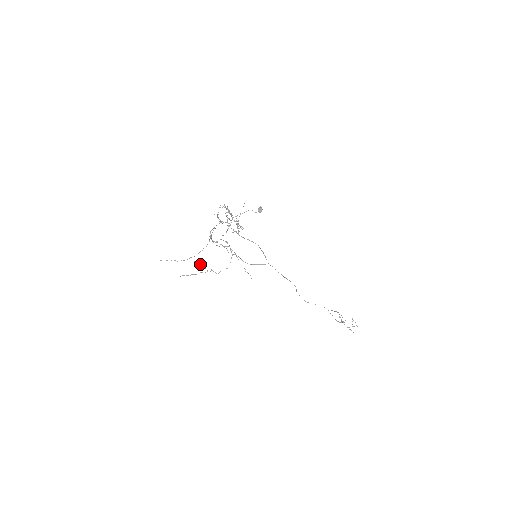
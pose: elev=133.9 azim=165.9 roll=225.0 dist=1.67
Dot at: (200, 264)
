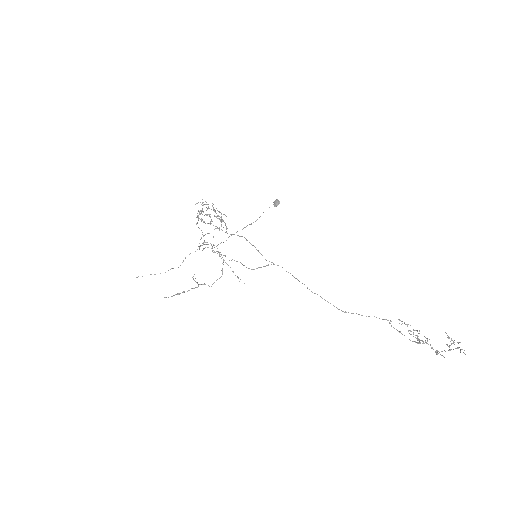
Dot at: (193, 279)
